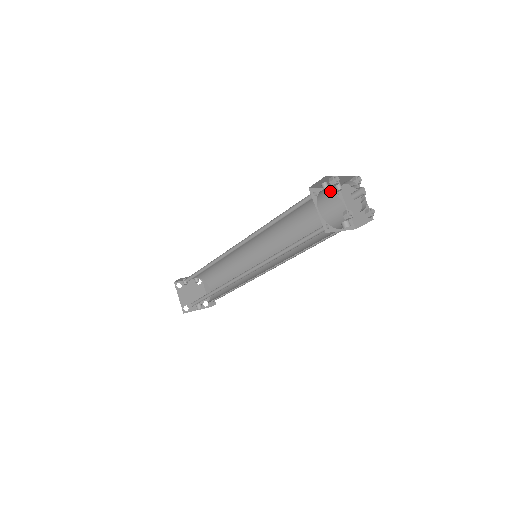
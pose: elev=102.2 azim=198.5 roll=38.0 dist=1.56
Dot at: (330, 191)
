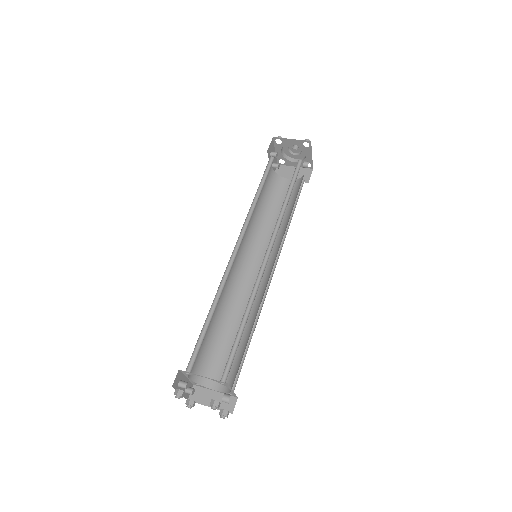
Dot at: (273, 170)
